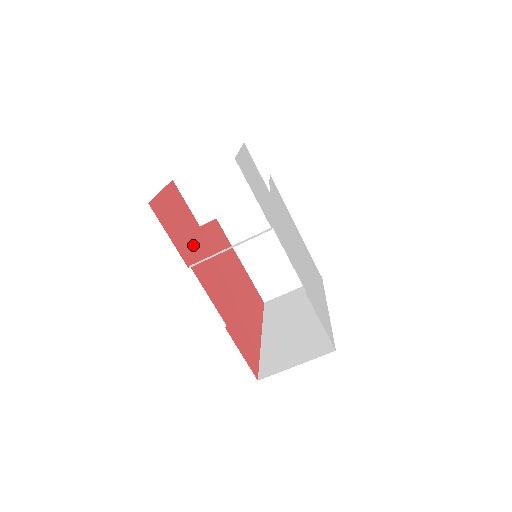
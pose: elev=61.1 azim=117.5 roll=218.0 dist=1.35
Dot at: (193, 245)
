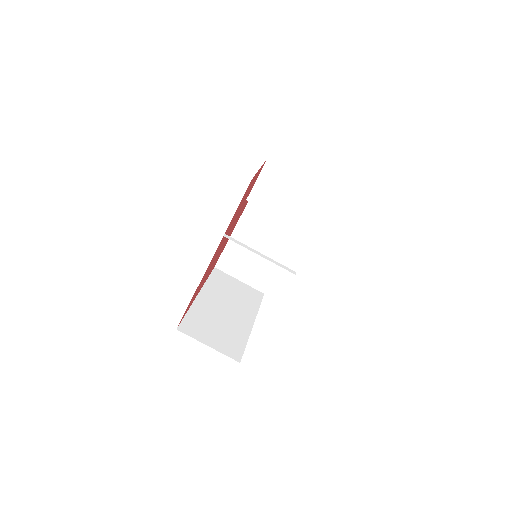
Dot at: occluded
